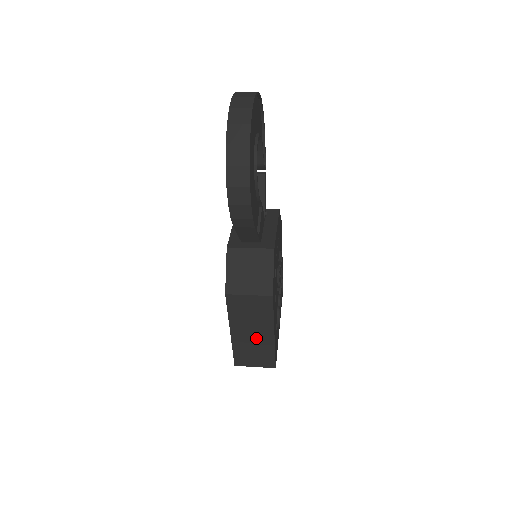
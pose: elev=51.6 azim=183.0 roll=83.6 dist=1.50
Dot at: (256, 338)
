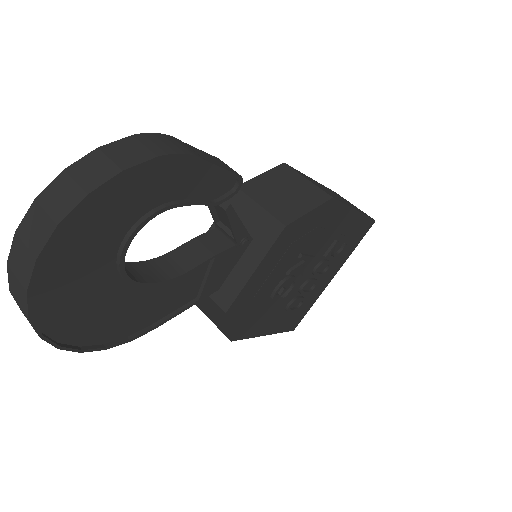
Dot at: occluded
